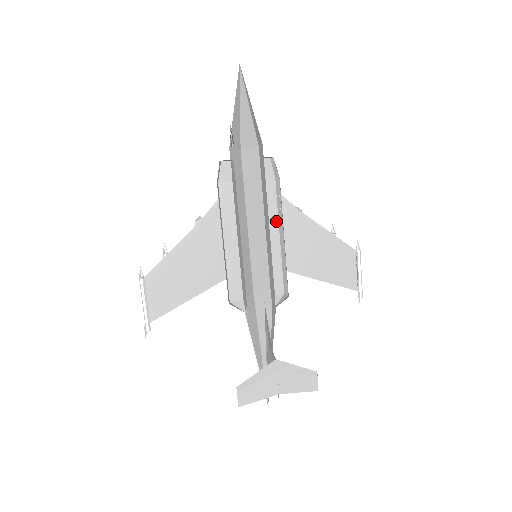
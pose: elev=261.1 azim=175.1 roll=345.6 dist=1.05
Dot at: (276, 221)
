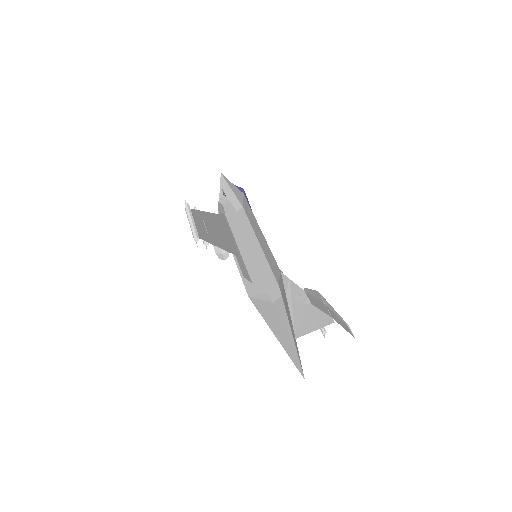
Dot at: occluded
